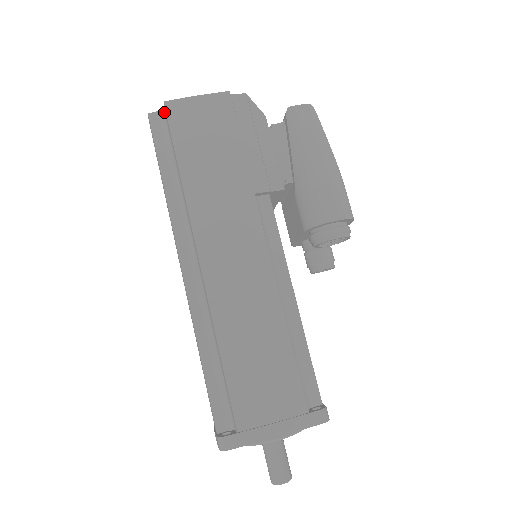
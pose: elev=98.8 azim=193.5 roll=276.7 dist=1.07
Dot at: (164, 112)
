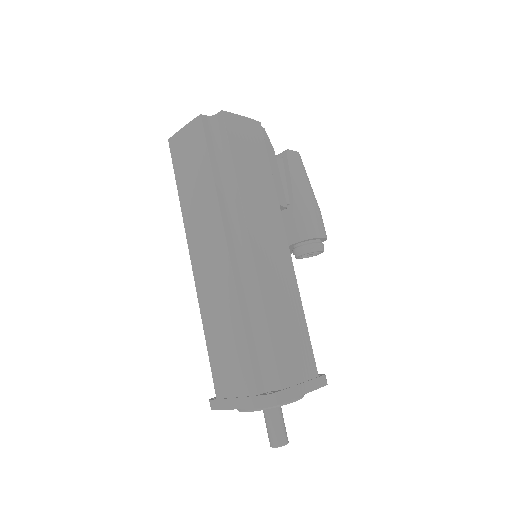
Dot at: (216, 118)
